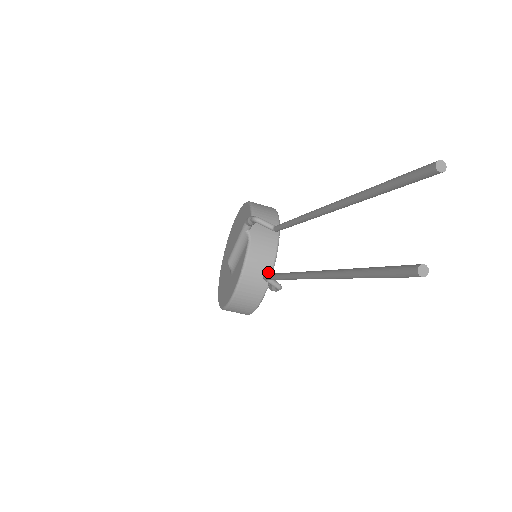
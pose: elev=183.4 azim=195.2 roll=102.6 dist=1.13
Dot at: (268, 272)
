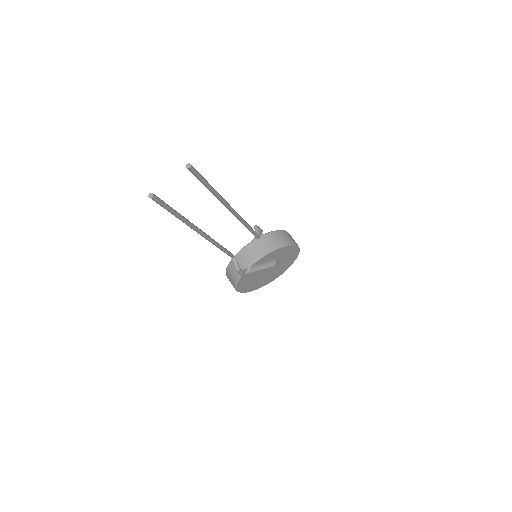
Dot at: (248, 264)
